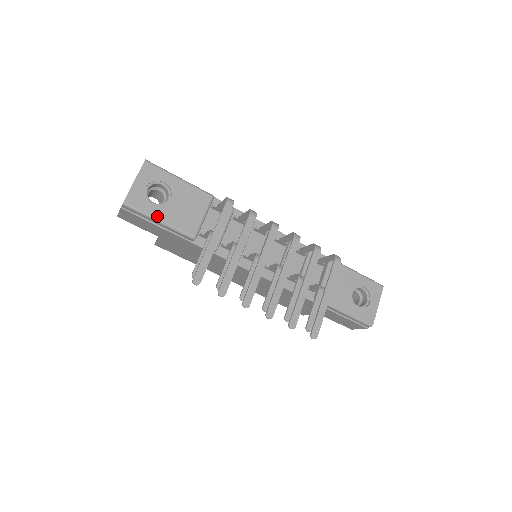
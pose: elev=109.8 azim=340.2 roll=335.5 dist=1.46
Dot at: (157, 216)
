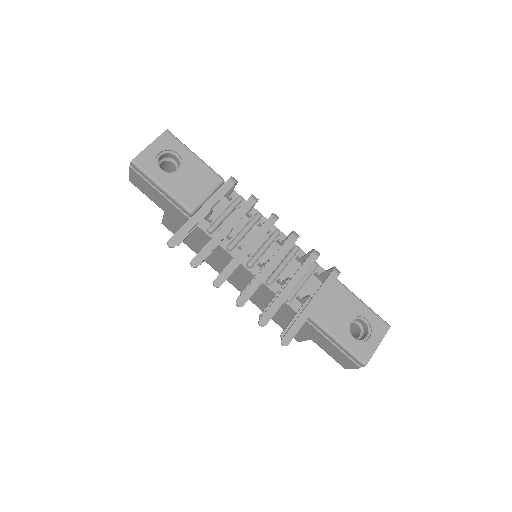
Dot at: (160, 181)
